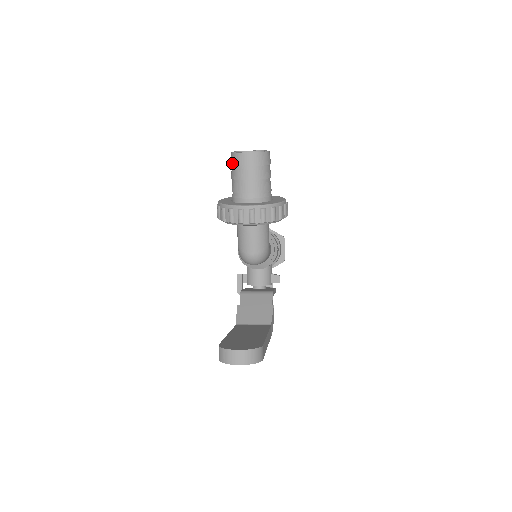
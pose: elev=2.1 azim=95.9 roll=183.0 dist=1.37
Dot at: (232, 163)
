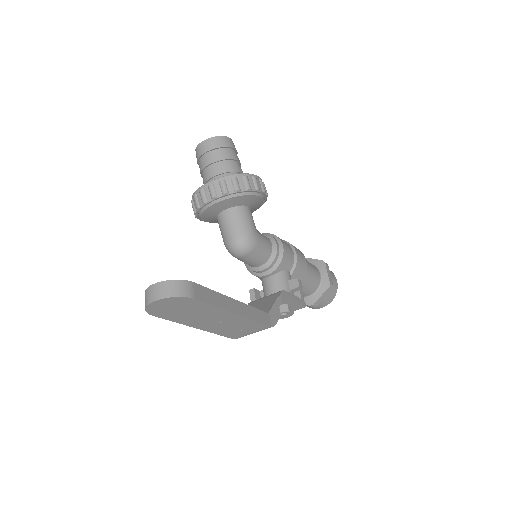
Dot at: (197, 160)
